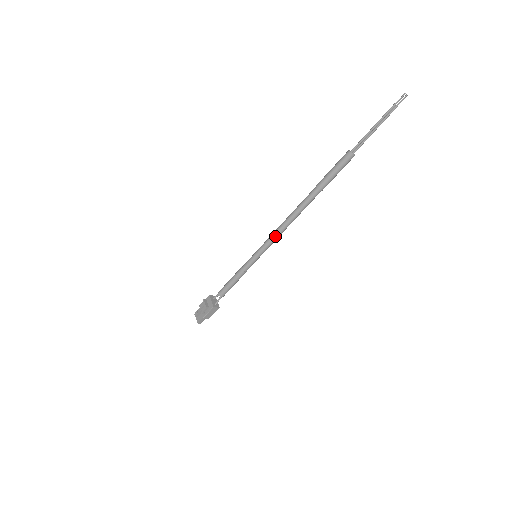
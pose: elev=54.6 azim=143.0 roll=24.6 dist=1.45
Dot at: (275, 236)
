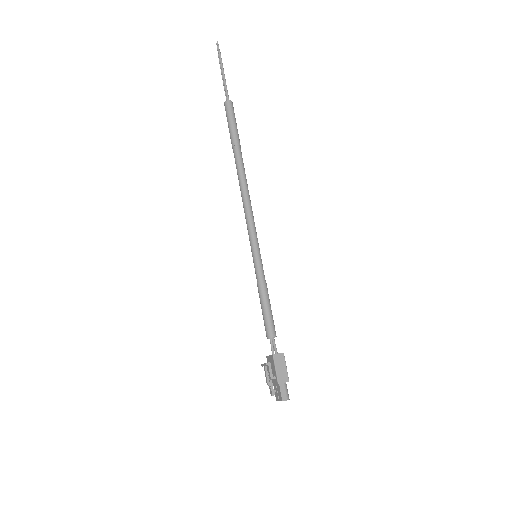
Dot at: (247, 217)
